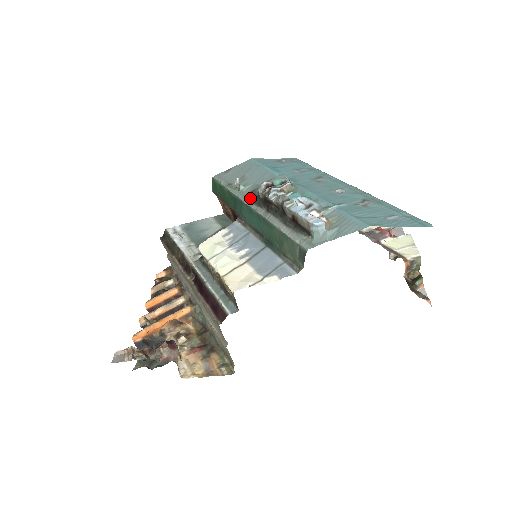
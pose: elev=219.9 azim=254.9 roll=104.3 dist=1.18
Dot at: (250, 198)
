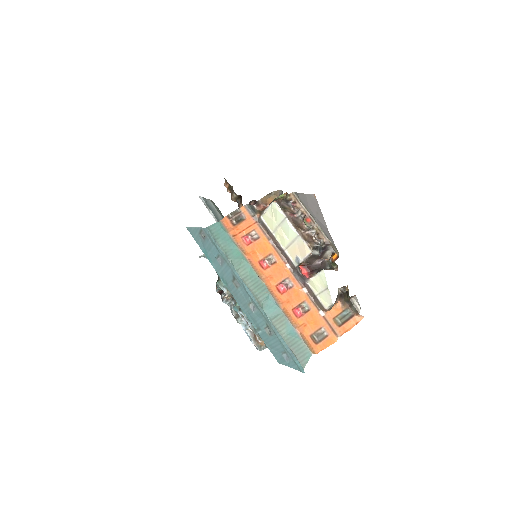
Dot at: occluded
